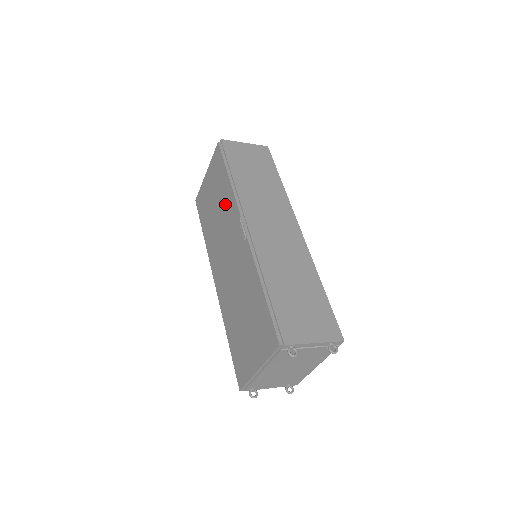
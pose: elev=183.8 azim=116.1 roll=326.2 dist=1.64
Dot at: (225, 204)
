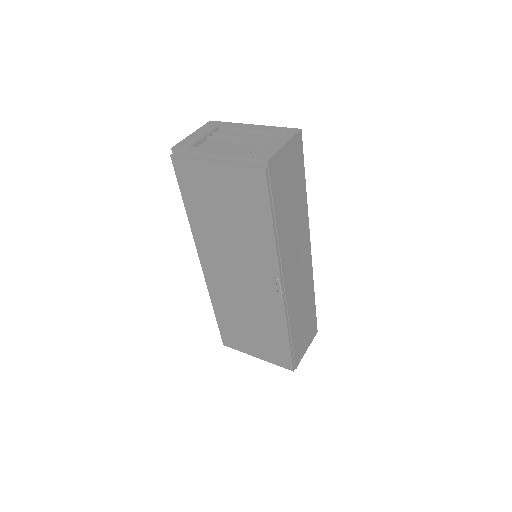
Dot at: (253, 241)
